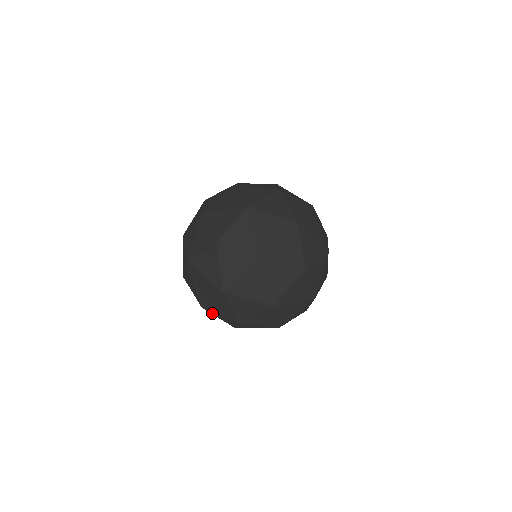
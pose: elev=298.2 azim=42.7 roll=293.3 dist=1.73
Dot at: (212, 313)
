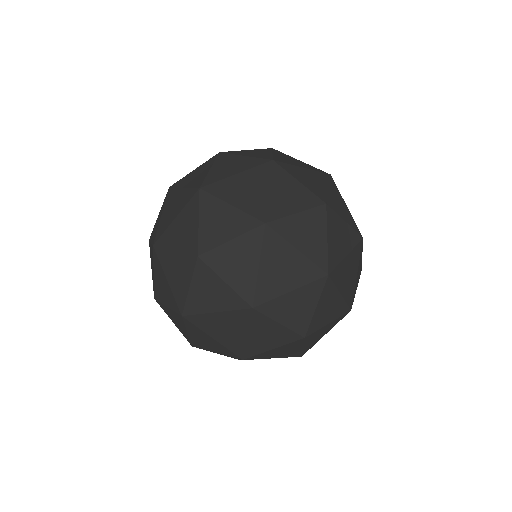
Dot at: occluded
